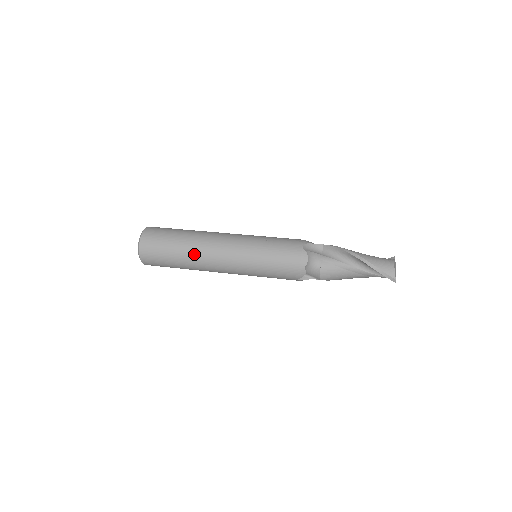
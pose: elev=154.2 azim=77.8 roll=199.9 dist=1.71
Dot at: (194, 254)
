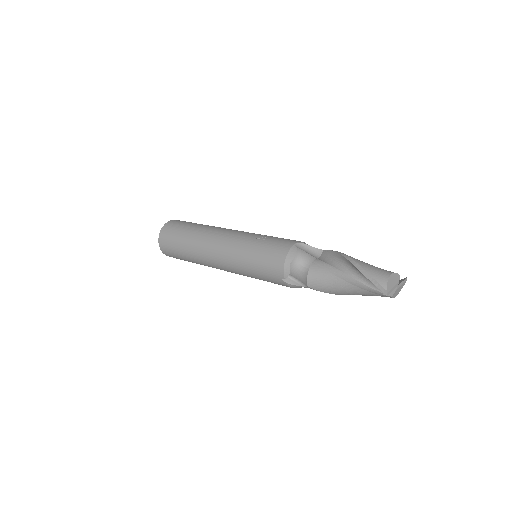
Dot at: (198, 241)
